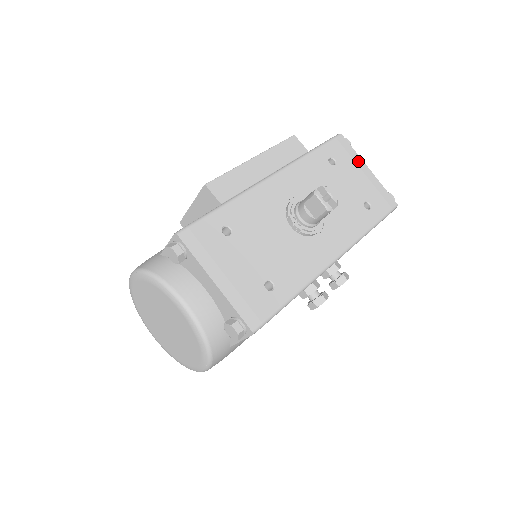
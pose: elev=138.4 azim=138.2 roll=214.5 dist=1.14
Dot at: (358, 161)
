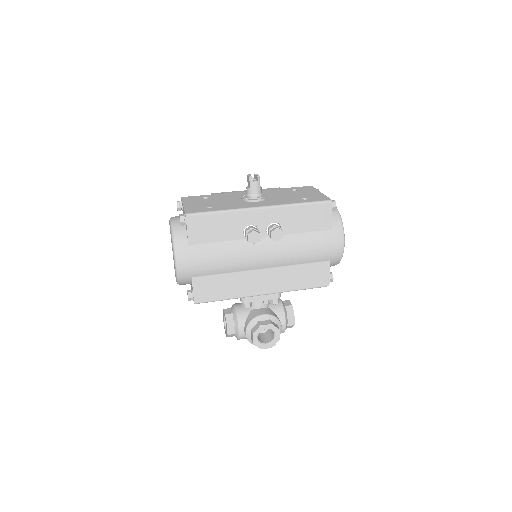
Dot at: (315, 191)
